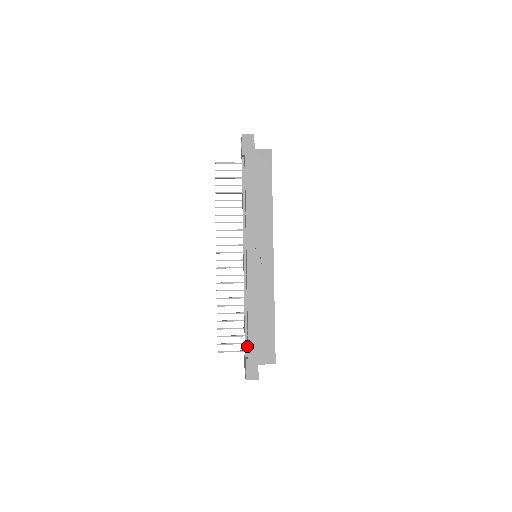
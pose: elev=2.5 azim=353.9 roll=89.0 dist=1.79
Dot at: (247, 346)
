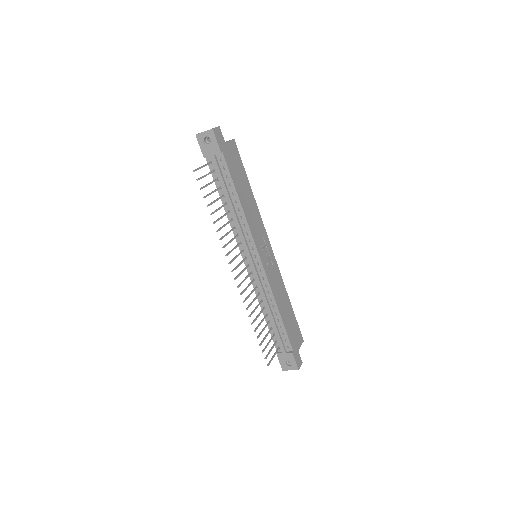
Dot at: (283, 342)
